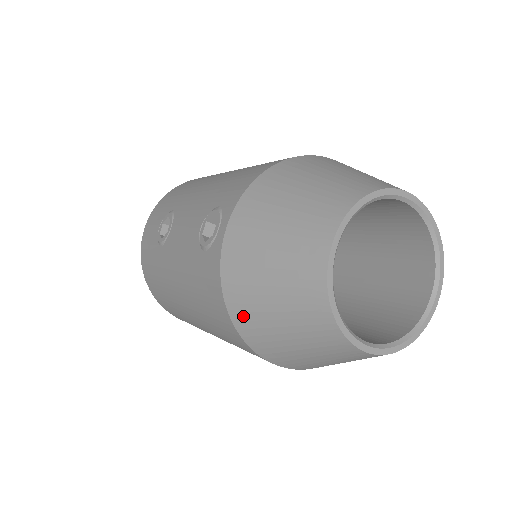
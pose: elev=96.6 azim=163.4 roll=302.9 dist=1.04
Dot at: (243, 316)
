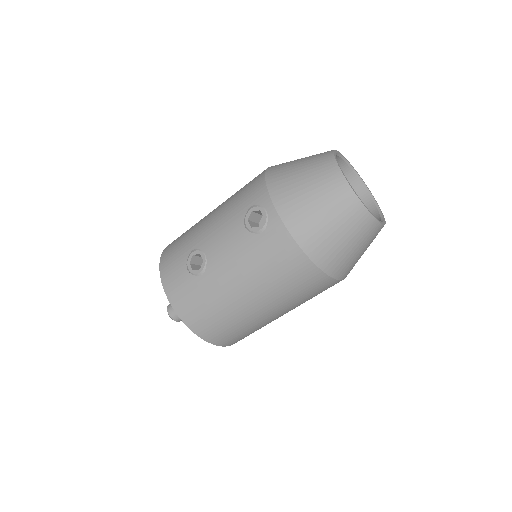
Dot at: (313, 245)
